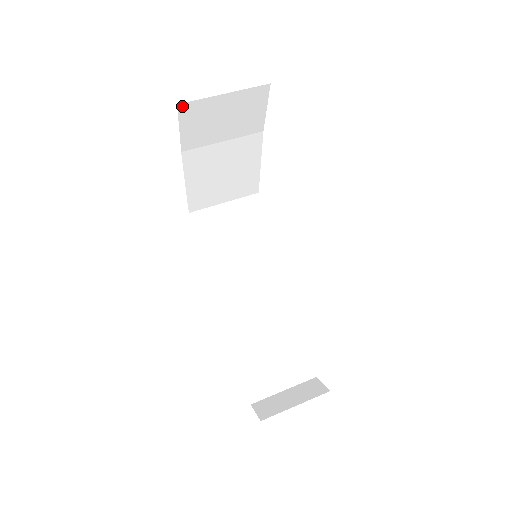
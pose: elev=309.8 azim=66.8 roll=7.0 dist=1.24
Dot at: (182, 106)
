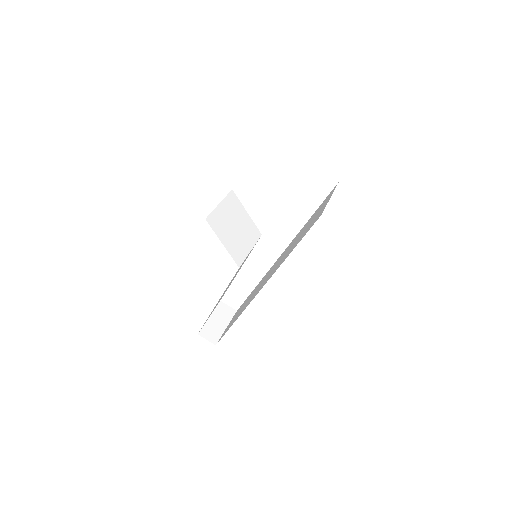
Dot at: occluded
